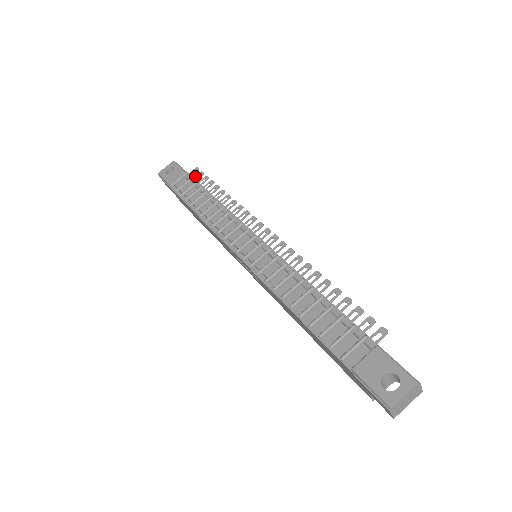
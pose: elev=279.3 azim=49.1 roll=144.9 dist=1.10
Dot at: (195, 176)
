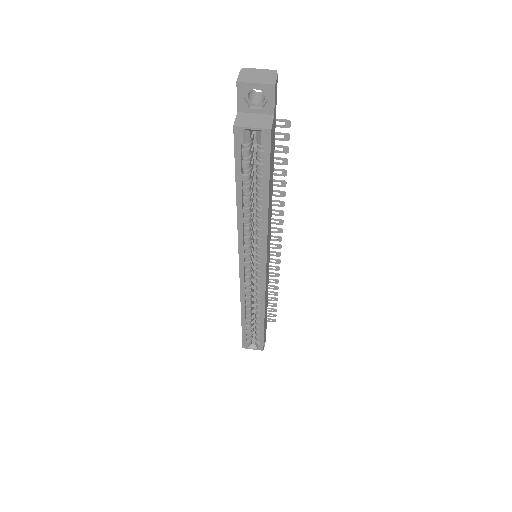
Dot at: (269, 316)
